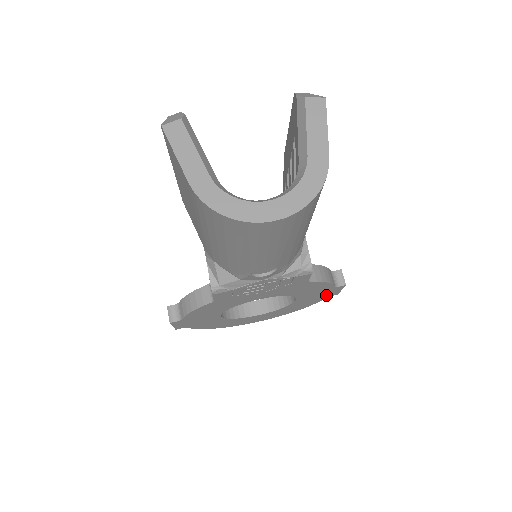
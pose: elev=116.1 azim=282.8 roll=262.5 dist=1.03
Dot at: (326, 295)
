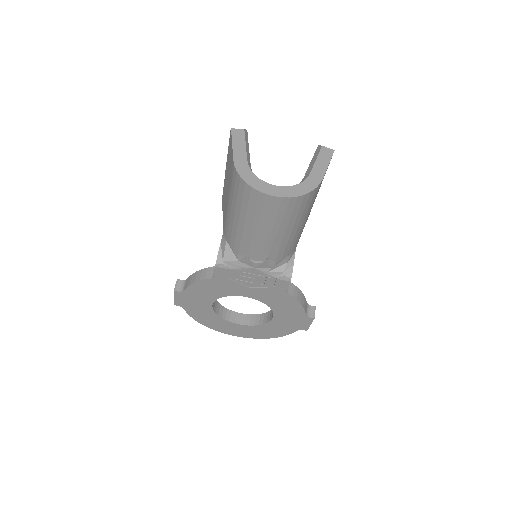
Dot at: (298, 326)
